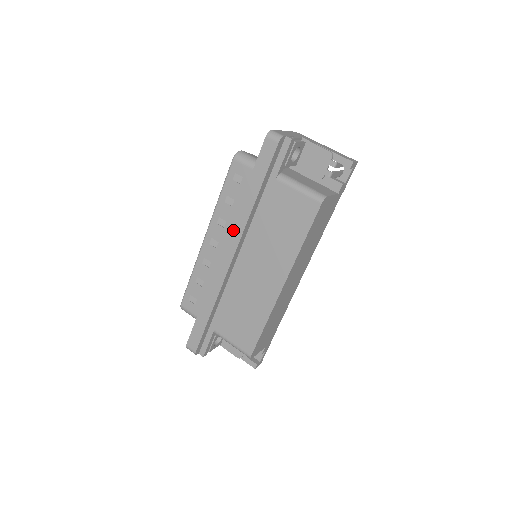
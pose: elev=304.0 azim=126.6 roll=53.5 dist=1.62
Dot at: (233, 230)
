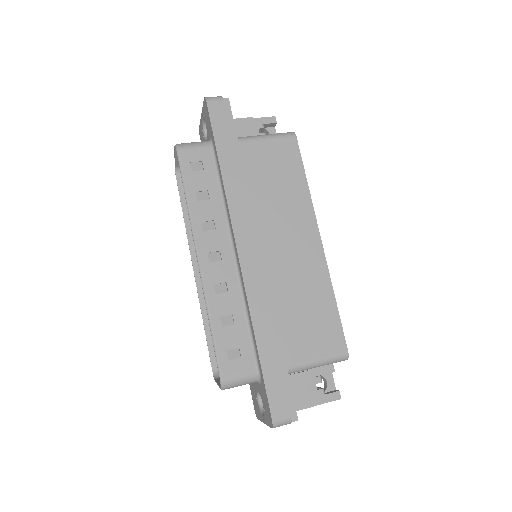
Dot at: (234, 215)
